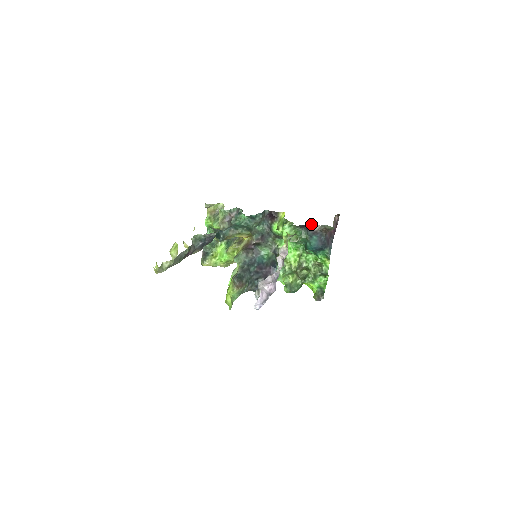
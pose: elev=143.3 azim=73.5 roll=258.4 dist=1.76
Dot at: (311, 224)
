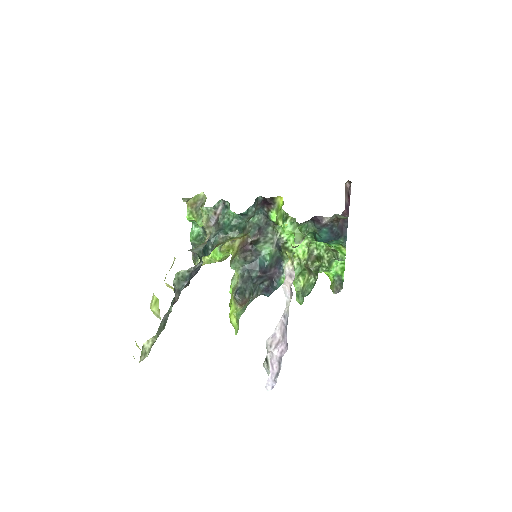
Dot at: (318, 216)
